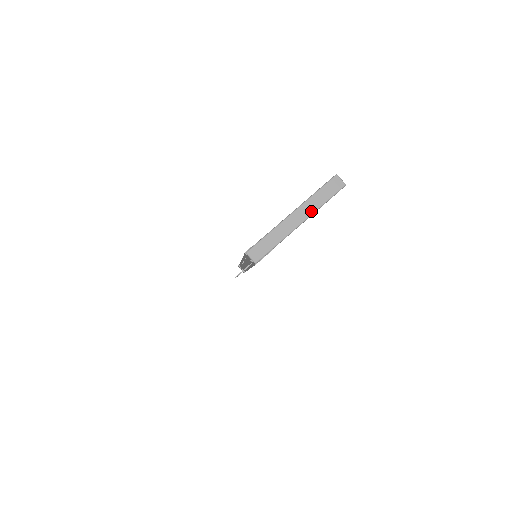
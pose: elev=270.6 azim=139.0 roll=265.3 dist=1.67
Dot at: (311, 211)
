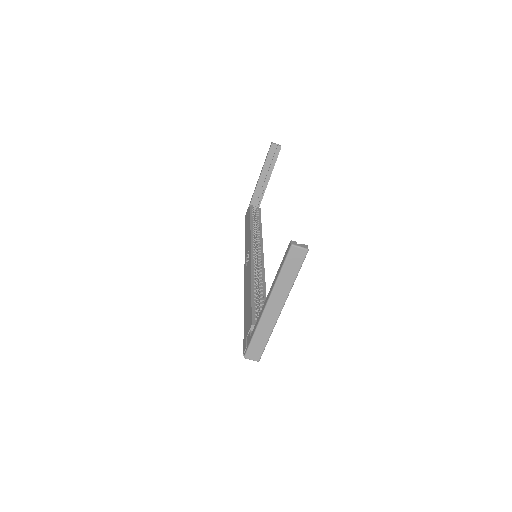
Dot at: (285, 294)
